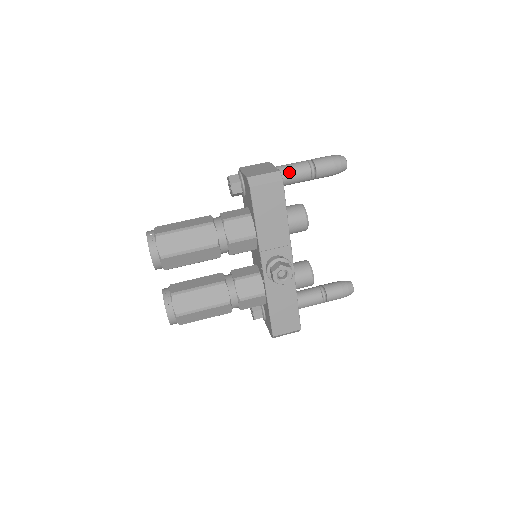
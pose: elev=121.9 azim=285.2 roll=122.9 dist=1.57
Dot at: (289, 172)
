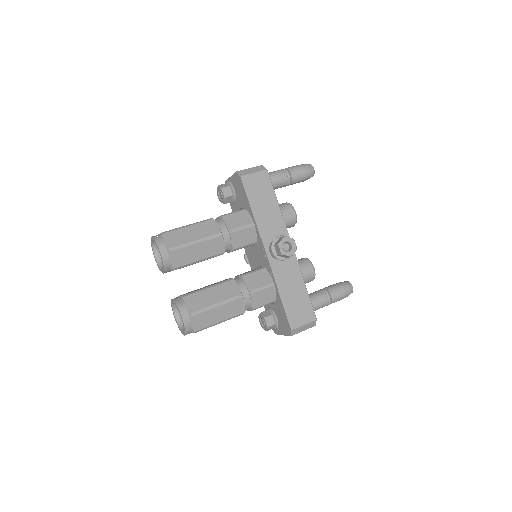
Dot at: occluded
